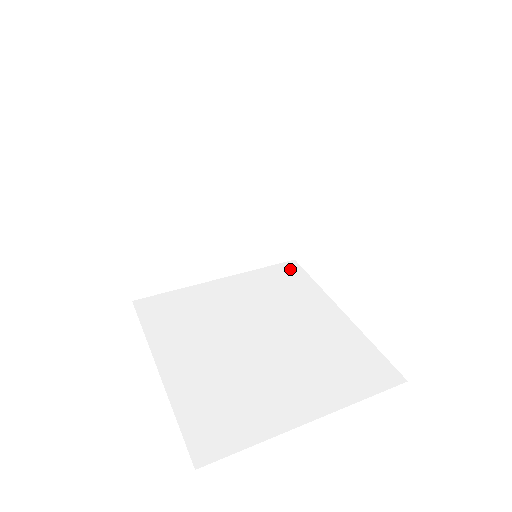
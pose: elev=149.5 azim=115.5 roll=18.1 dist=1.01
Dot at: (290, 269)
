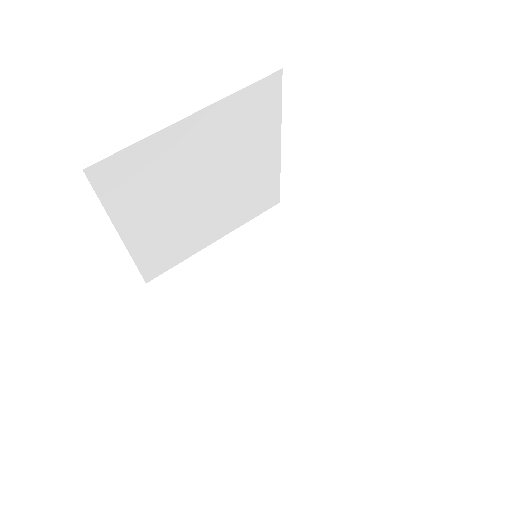
Dot at: (278, 216)
